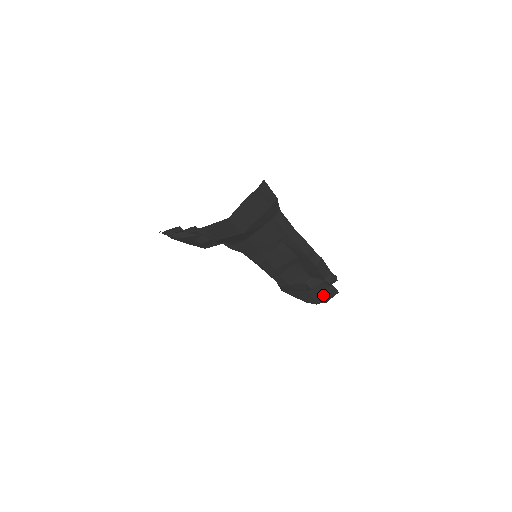
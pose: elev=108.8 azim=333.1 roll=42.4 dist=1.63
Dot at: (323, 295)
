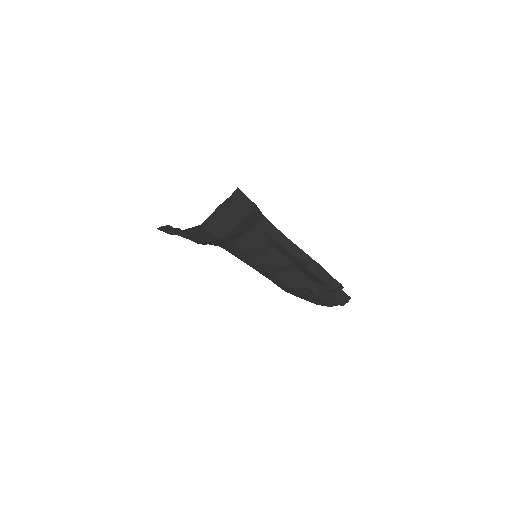
Dot at: (332, 300)
